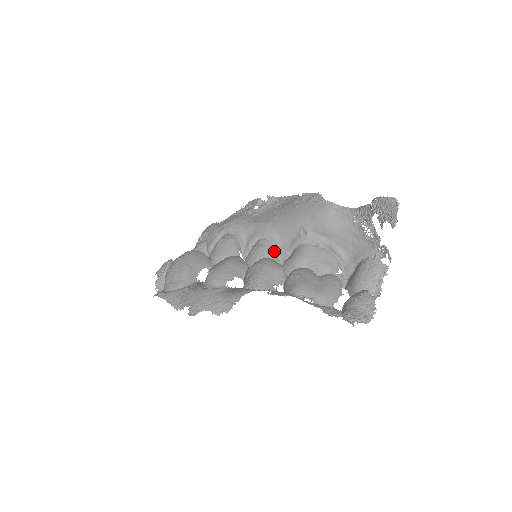
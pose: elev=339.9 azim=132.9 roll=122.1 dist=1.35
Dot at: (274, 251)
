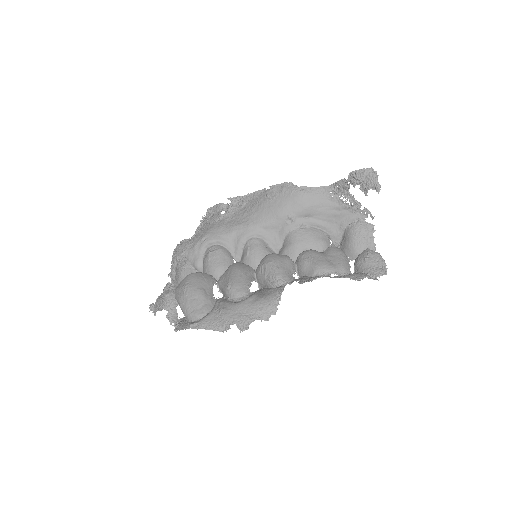
Dot at: (266, 246)
